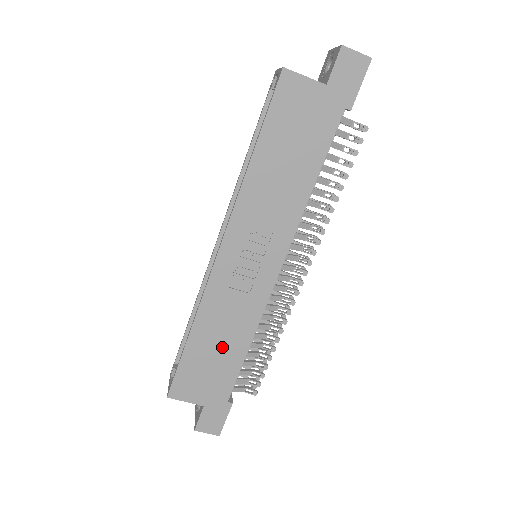
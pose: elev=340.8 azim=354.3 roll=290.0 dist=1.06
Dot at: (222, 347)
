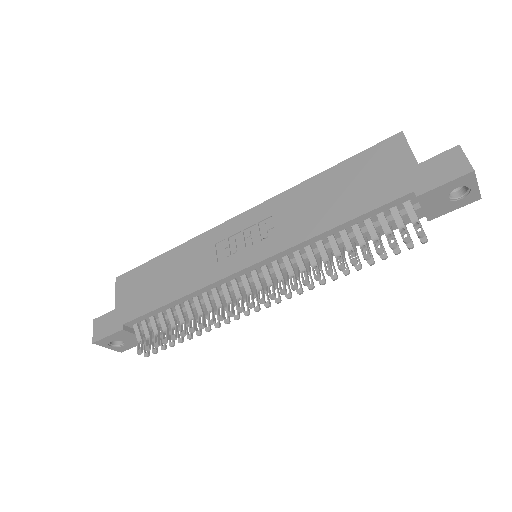
Dot at: (167, 281)
